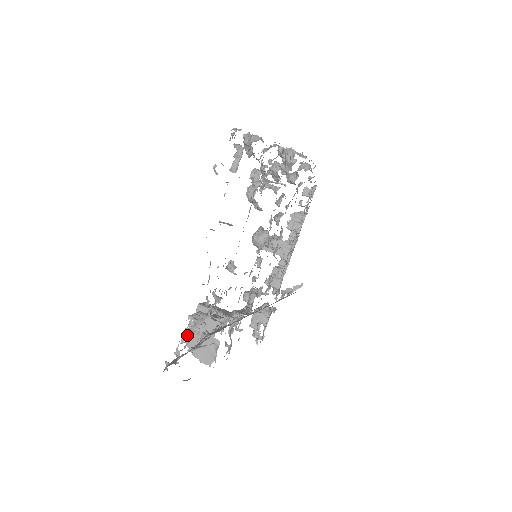
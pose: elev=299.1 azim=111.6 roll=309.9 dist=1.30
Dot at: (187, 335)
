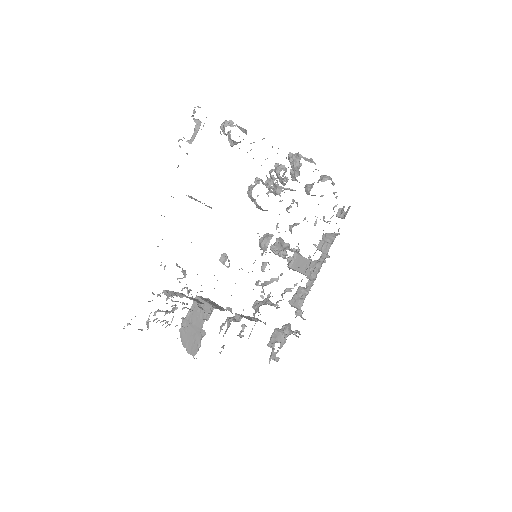
Dot at: (163, 311)
